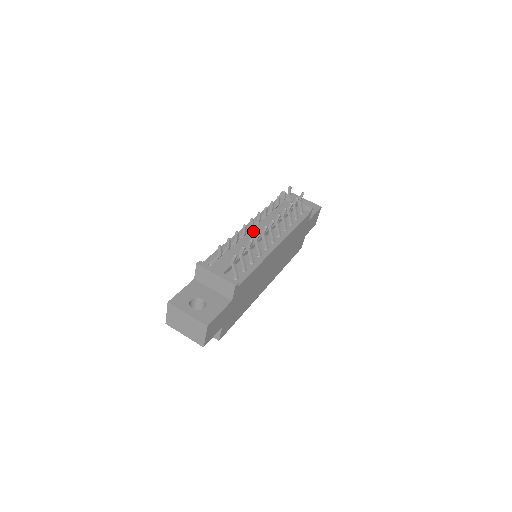
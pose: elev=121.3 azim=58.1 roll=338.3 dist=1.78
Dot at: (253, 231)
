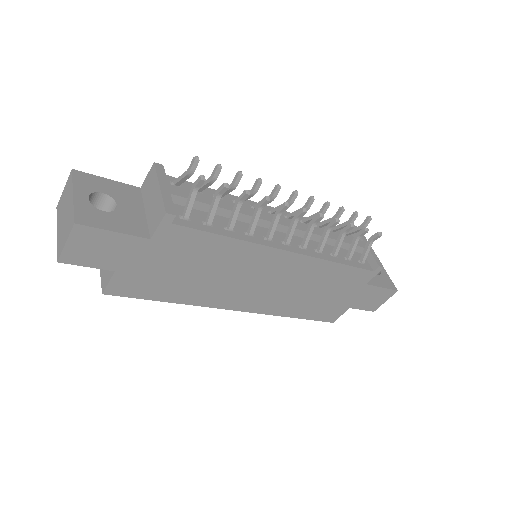
Dot at: occluded
